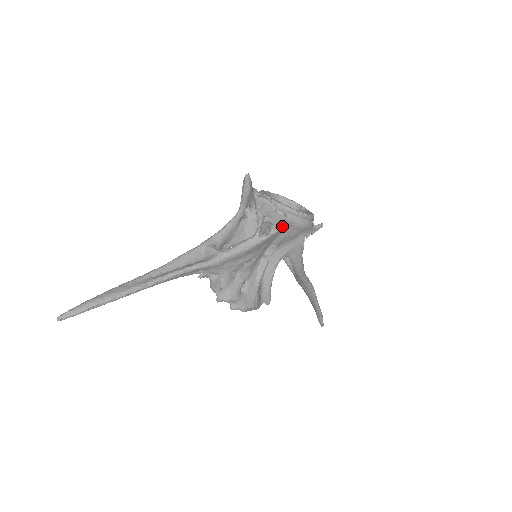
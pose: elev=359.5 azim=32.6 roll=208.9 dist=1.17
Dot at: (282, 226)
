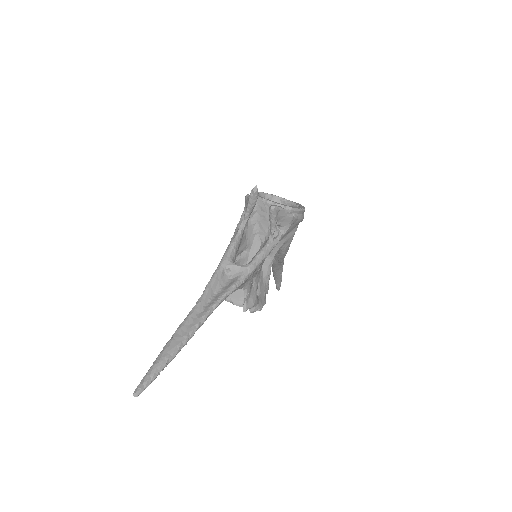
Dot at: occluded
